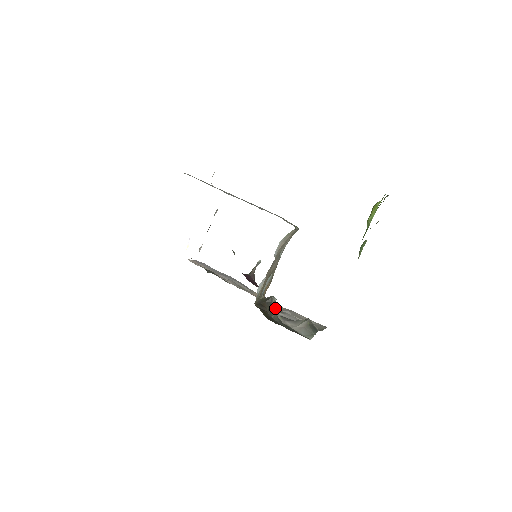
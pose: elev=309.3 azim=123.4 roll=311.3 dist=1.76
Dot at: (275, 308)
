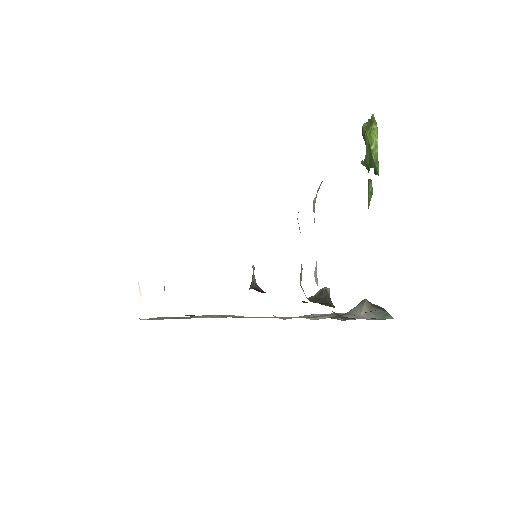
Dot at: occluded
